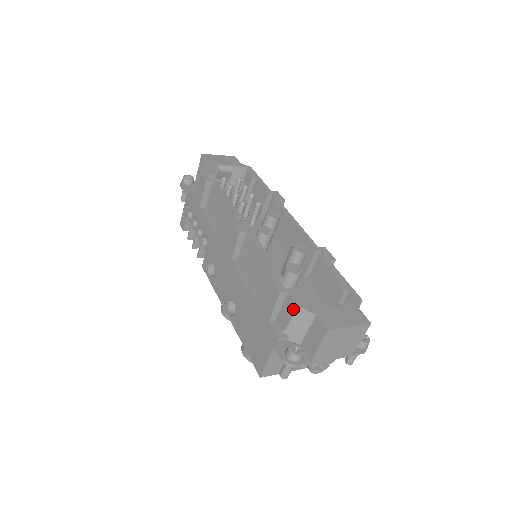
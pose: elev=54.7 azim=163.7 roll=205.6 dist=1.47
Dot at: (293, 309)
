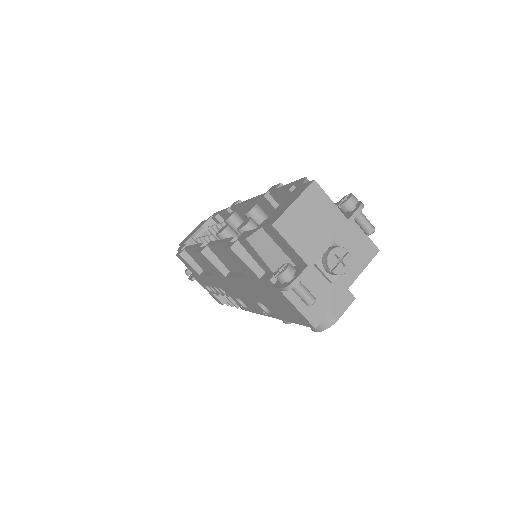
Dot at: (249, 246)
